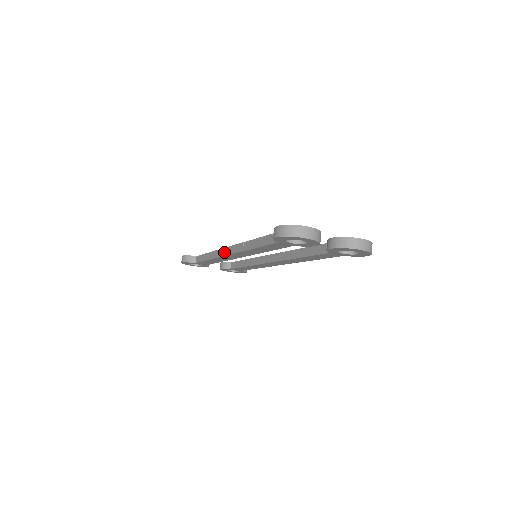
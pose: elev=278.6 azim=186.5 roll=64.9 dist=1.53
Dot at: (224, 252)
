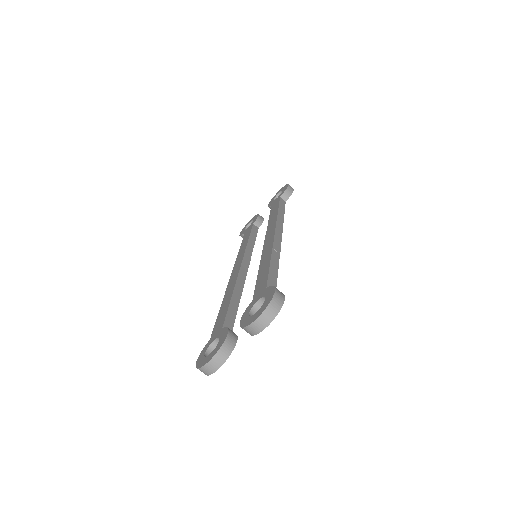
Dot at: occluded
